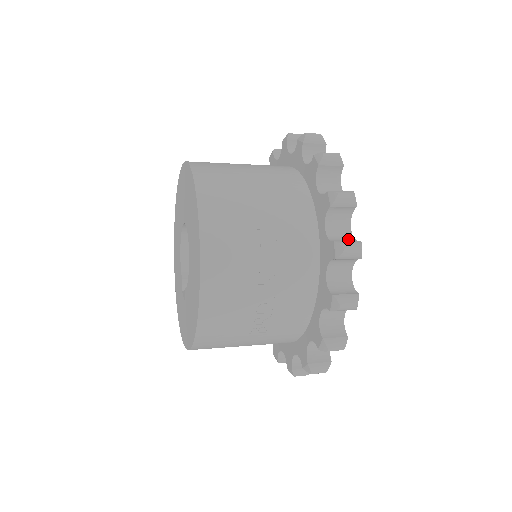
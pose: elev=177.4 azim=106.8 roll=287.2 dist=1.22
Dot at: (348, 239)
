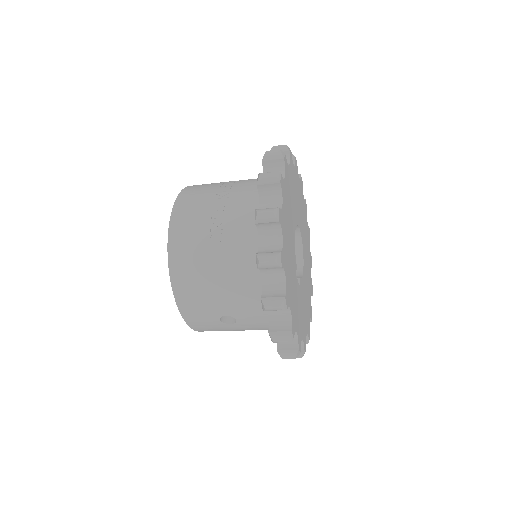
Dot at: occluded
